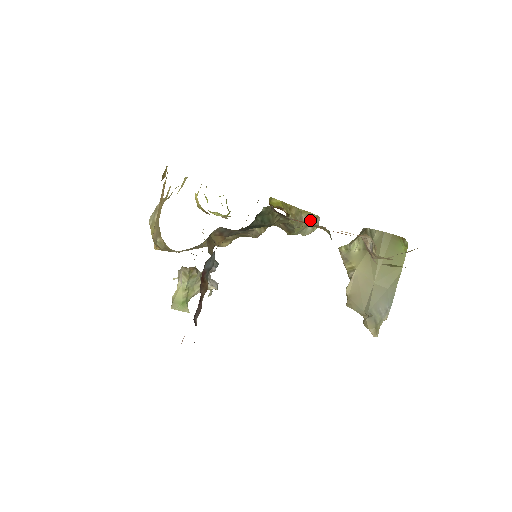
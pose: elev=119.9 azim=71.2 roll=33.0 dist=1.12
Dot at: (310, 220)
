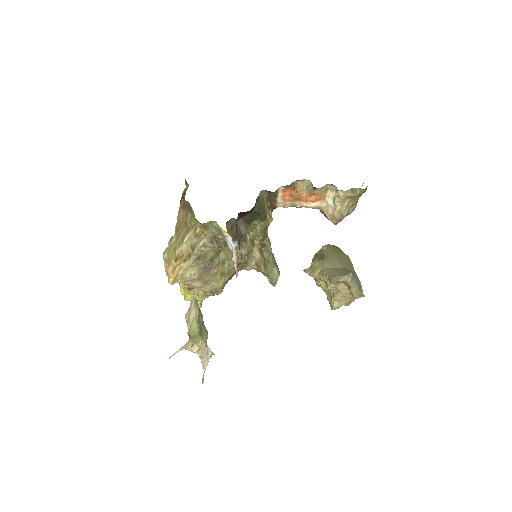
Dot at: (275, 261)
